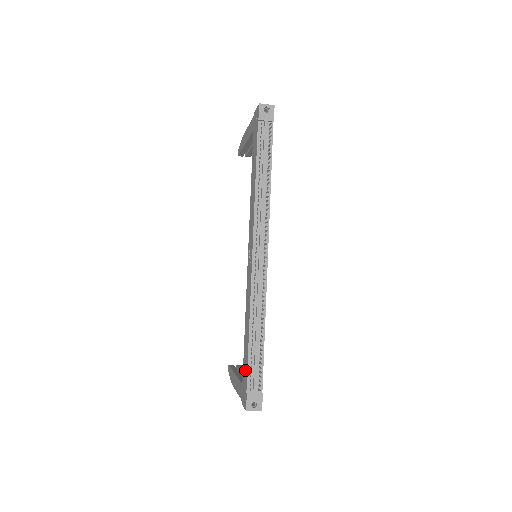
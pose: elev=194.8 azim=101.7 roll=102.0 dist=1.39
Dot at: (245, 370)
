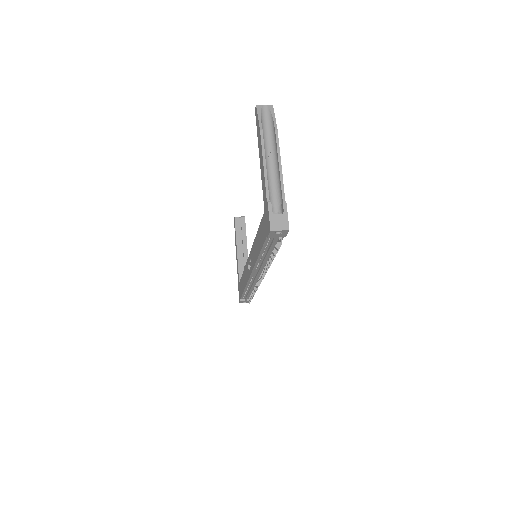
Dot at: (241, 290)
